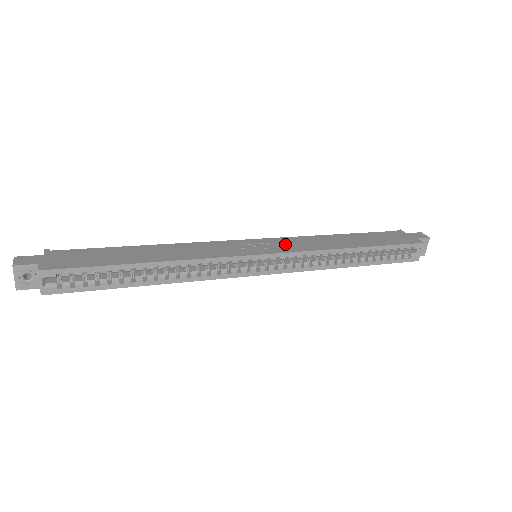
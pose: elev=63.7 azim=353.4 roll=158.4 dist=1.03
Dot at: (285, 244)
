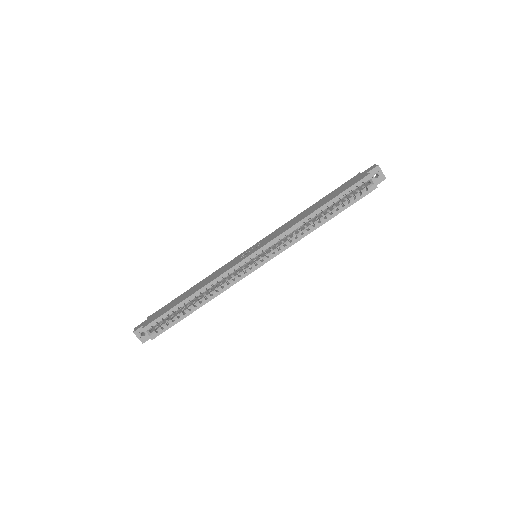
Dot at: (268, 238)
